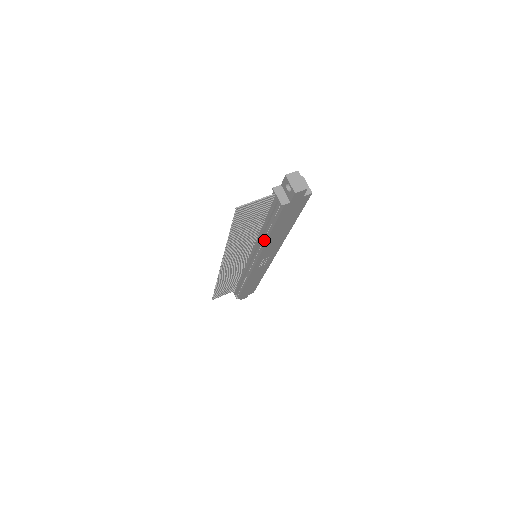
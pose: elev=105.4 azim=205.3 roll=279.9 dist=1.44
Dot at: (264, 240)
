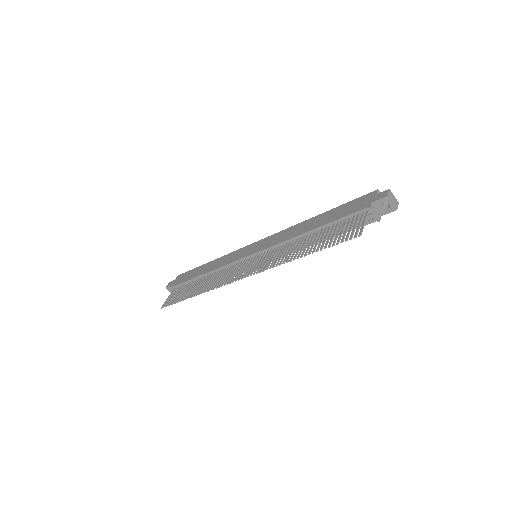
Dot at: occluded
